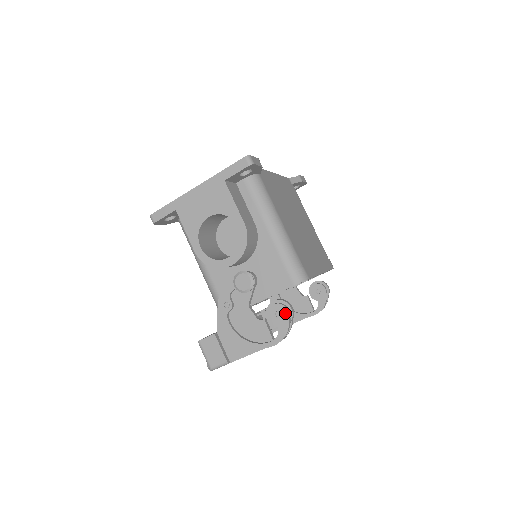
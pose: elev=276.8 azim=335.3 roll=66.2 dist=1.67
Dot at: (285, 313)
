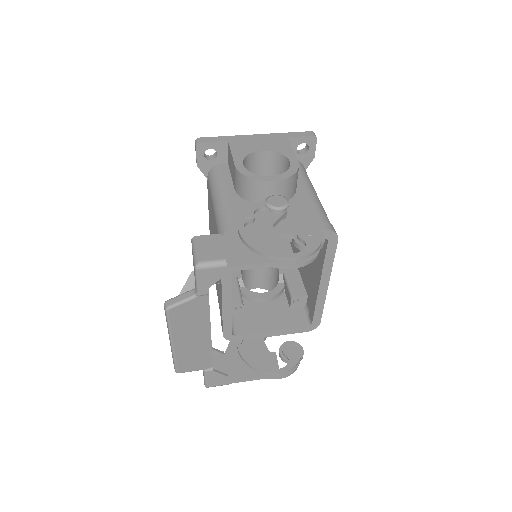
Dot at: (318, 234)
